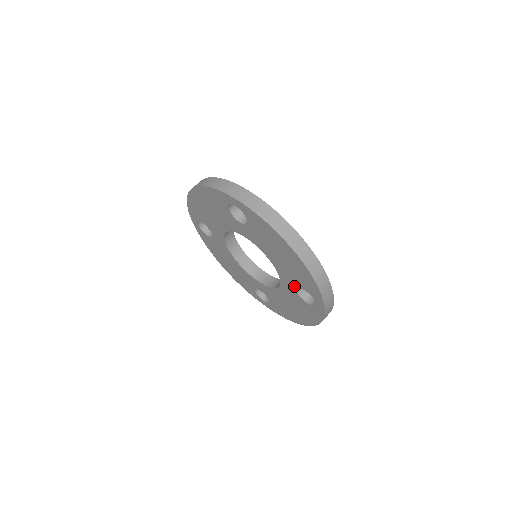
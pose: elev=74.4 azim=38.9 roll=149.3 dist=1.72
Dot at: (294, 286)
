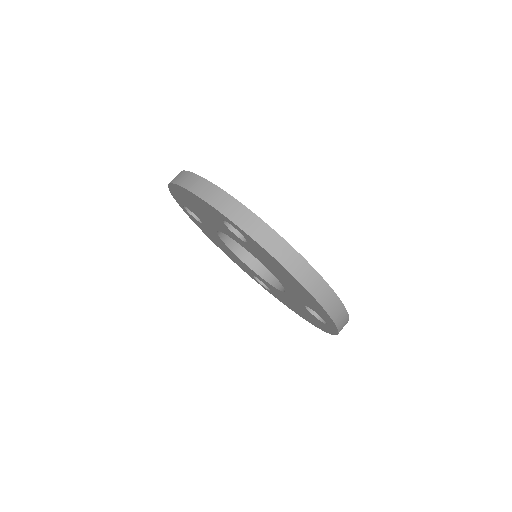
Dot at: (302, 303)
